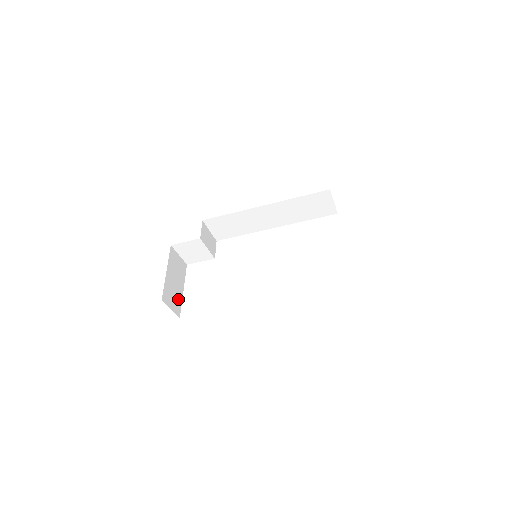
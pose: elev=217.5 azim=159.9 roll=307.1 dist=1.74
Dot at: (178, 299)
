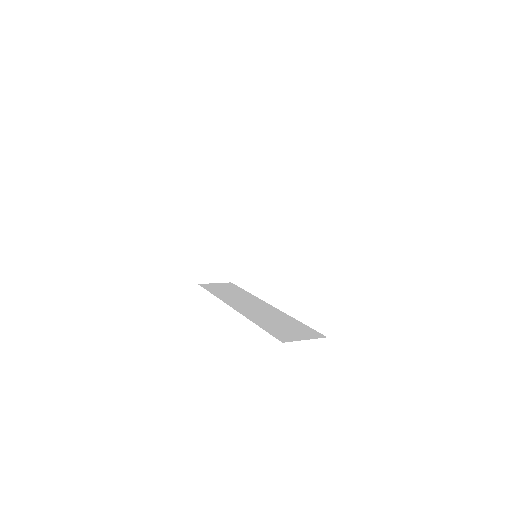
Dot at: (225, 265)
